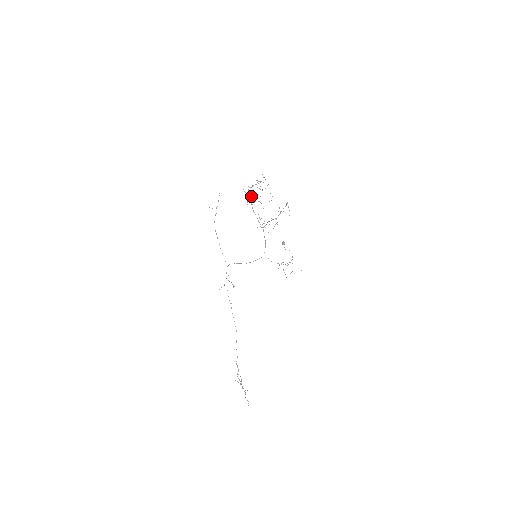
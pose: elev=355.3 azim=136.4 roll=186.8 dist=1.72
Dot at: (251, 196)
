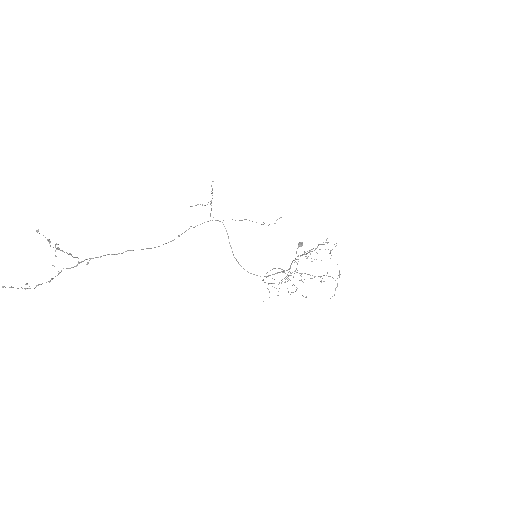
Dot at: (307, 253)
